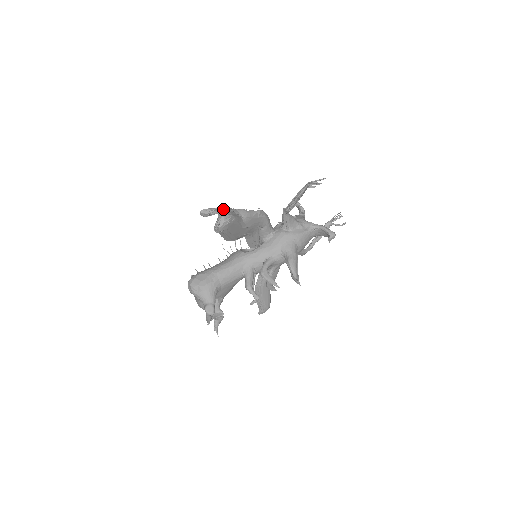
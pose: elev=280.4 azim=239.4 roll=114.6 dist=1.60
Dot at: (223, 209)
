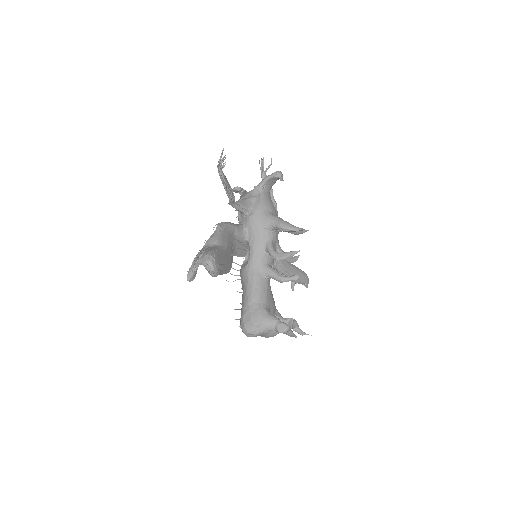
Dot at: (198, 257)
